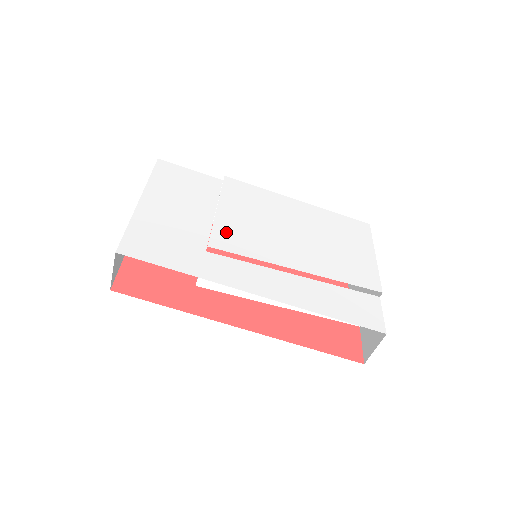
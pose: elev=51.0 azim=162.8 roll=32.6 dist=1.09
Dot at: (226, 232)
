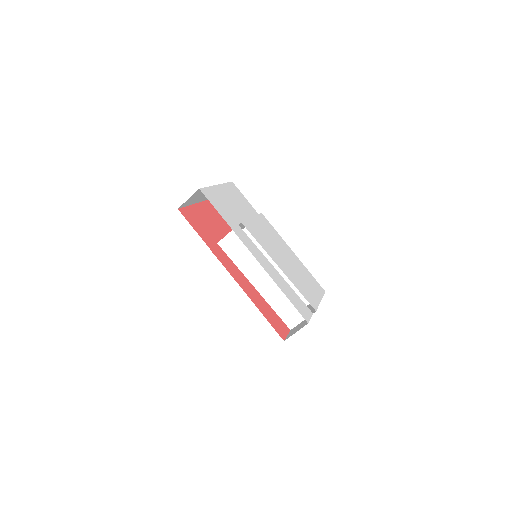
Dot at: (252, 227)
